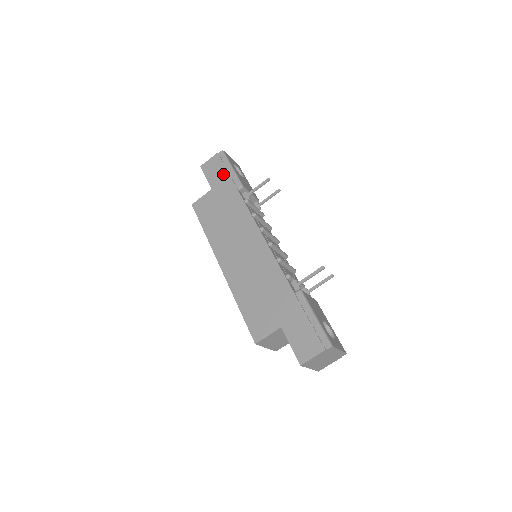
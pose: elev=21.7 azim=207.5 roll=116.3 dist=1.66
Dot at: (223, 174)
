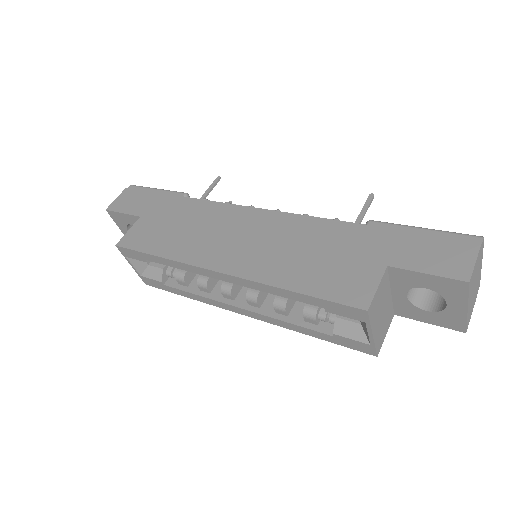
Dot at: (149, 197)
